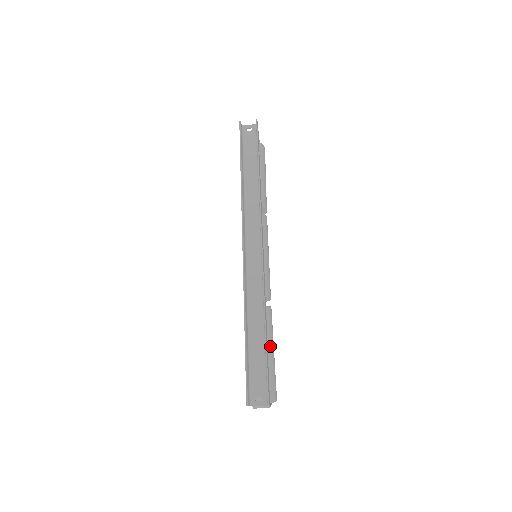
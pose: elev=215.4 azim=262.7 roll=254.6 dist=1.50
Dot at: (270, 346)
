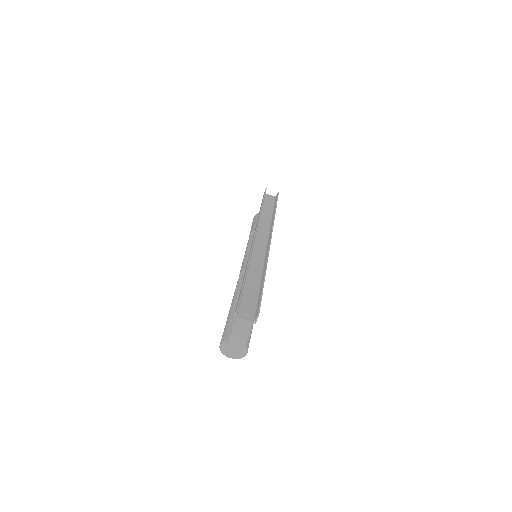
Dot at: occluded
